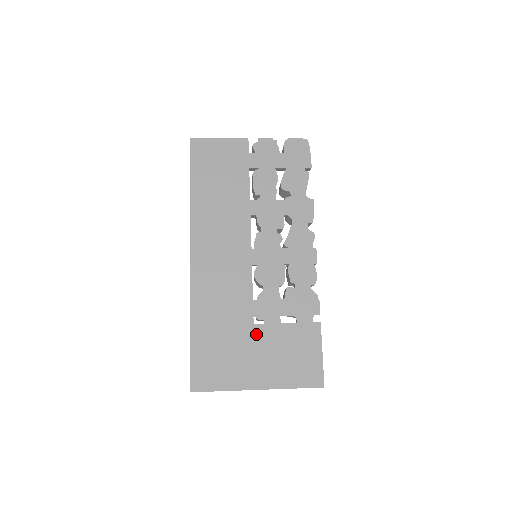
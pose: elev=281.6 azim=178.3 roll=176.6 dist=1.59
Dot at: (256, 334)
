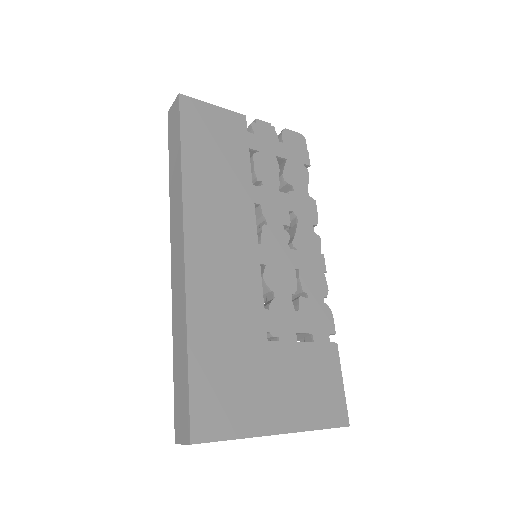
Dot at: (271, 355)
